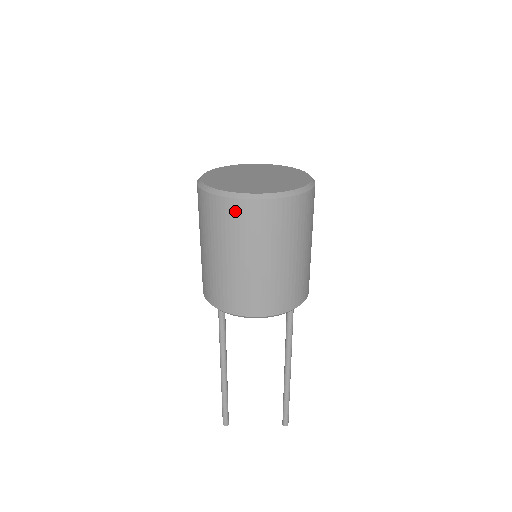
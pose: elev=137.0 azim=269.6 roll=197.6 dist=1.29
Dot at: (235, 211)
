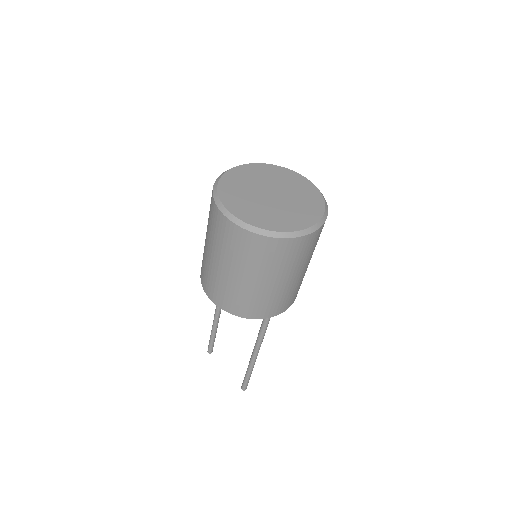
Dot at: (215, 215)
